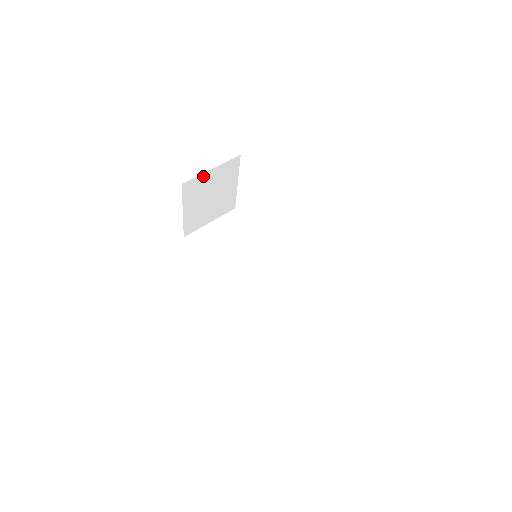
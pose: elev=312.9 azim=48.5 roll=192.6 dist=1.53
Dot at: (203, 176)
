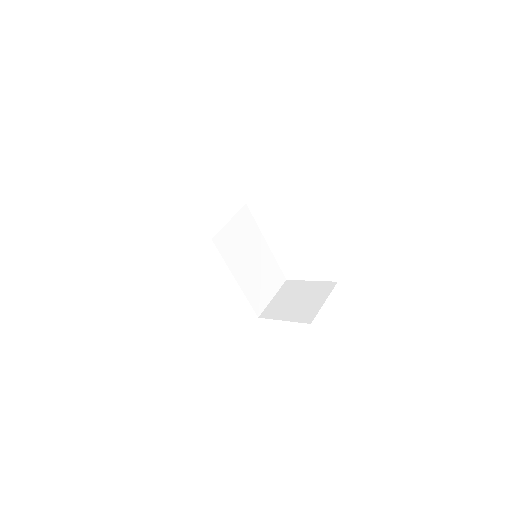
Dot at: occluded
